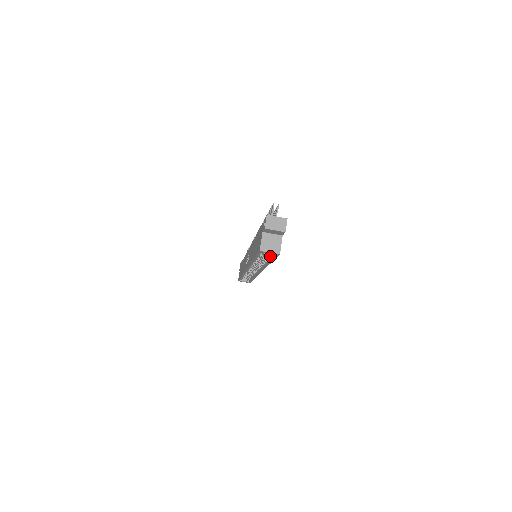
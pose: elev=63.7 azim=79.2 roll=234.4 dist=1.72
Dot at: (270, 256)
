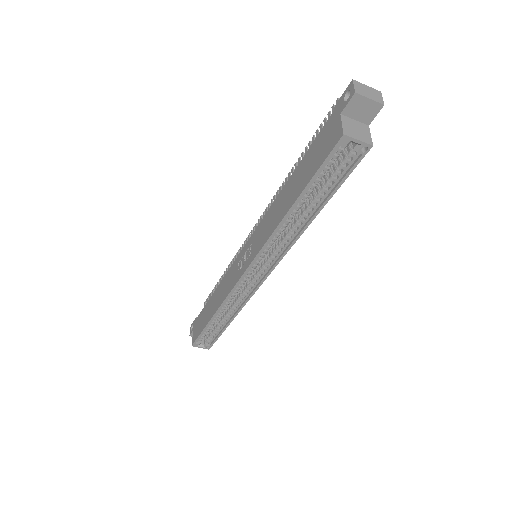
Dot at: (335, 178)
